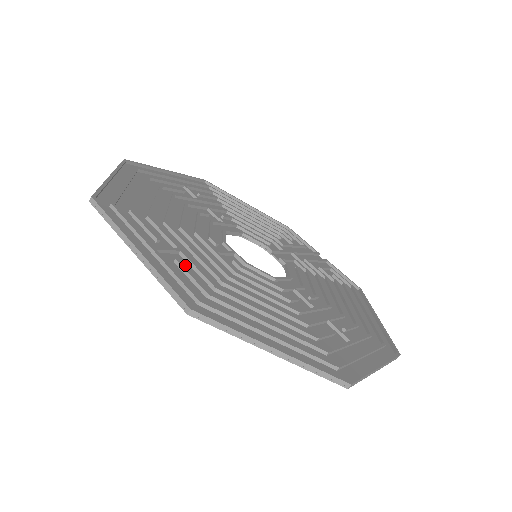
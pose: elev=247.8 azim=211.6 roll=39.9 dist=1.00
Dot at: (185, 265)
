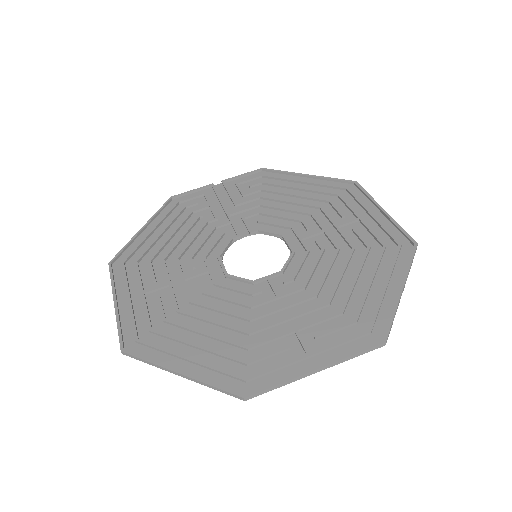
Dot at: (314, 331)
